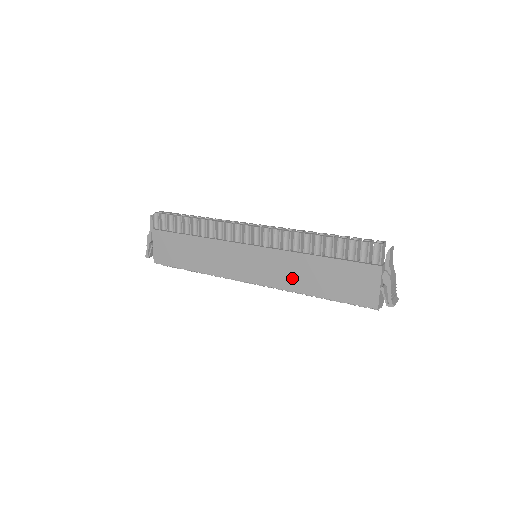
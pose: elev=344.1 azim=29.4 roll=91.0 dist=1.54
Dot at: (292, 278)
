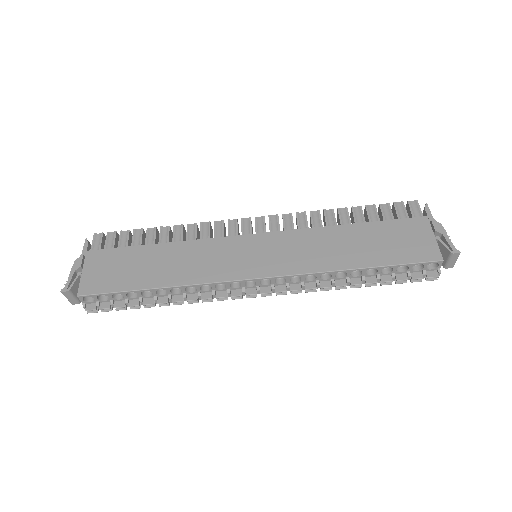
Dot at: (319, 256)
